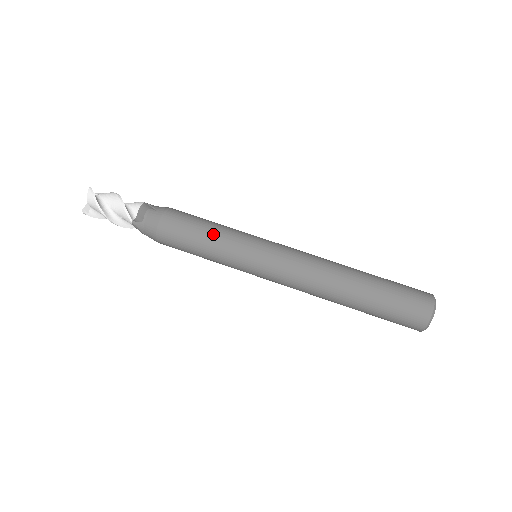
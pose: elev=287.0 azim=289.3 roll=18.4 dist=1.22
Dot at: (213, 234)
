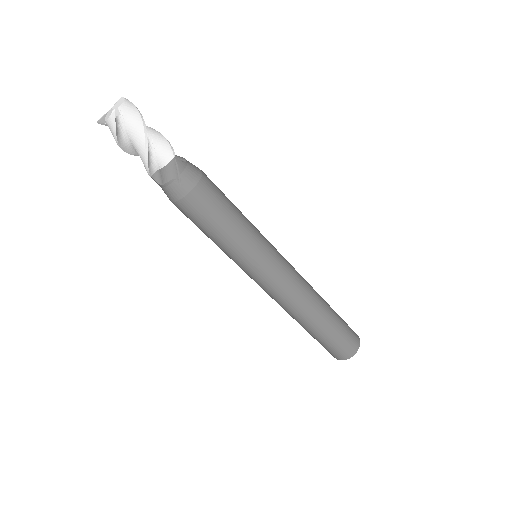
Dot at: (224, 240)
